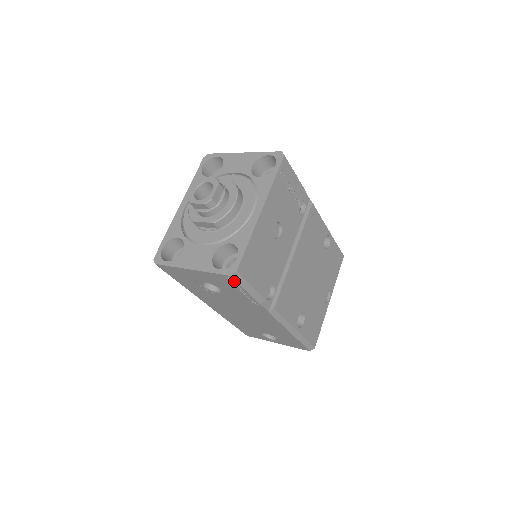
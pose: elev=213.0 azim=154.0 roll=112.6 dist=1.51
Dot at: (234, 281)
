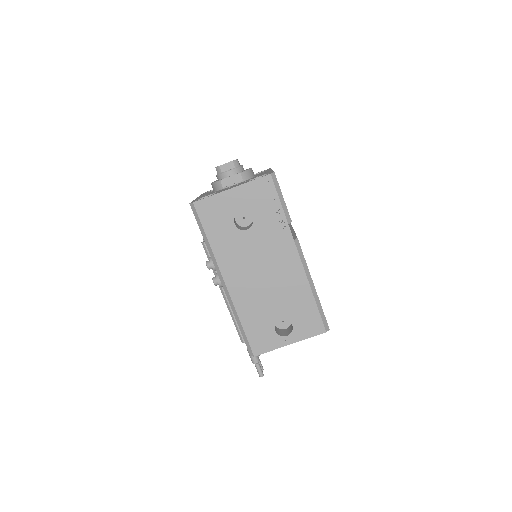
Dot at: (272, 184)
